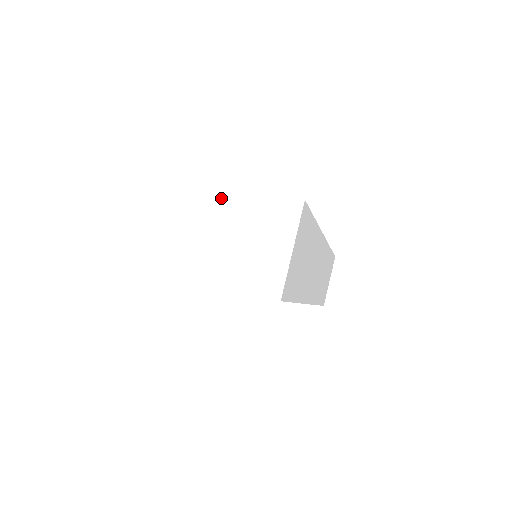
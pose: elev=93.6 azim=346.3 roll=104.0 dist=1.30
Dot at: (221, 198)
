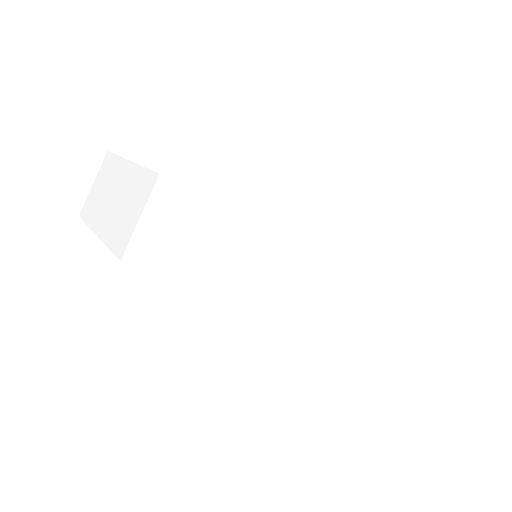
Dot at: (129, 173)
